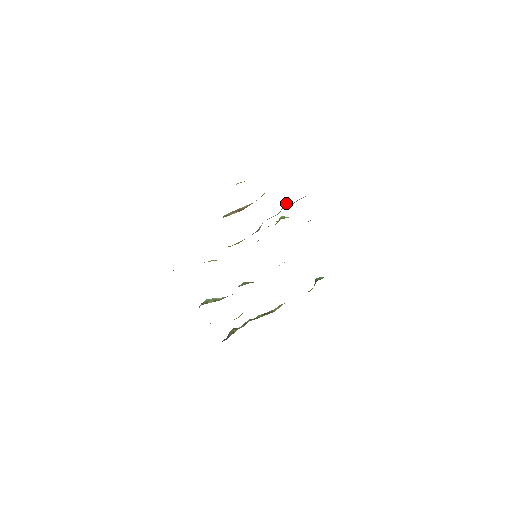
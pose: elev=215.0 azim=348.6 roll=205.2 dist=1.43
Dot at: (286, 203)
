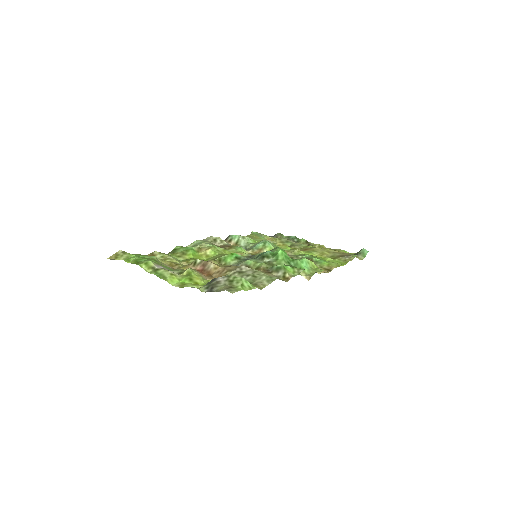
Dot at: (260, 269)
